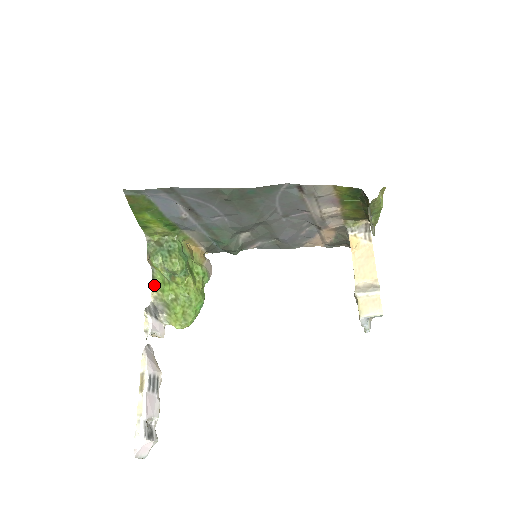
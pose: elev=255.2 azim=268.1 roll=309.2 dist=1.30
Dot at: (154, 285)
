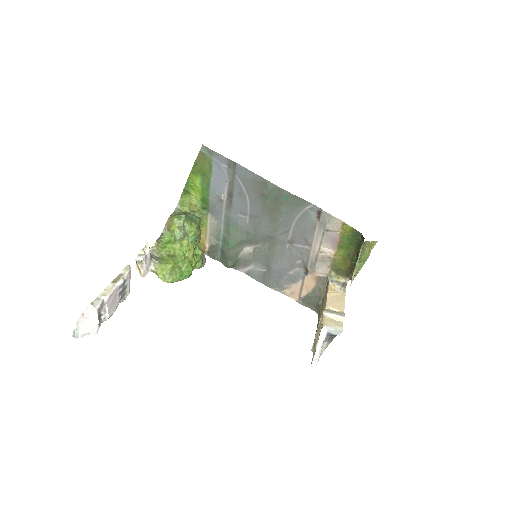
Dot at: (157, 243)
